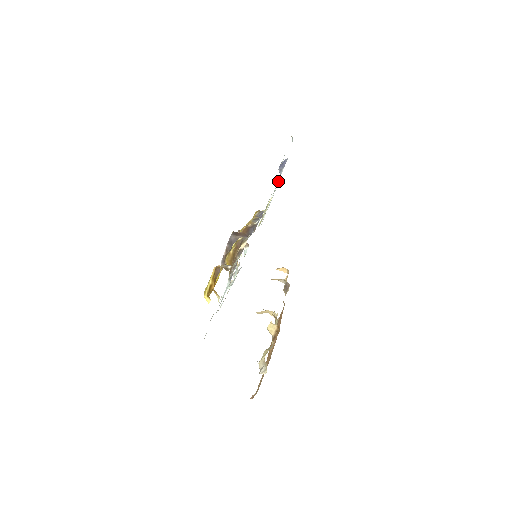
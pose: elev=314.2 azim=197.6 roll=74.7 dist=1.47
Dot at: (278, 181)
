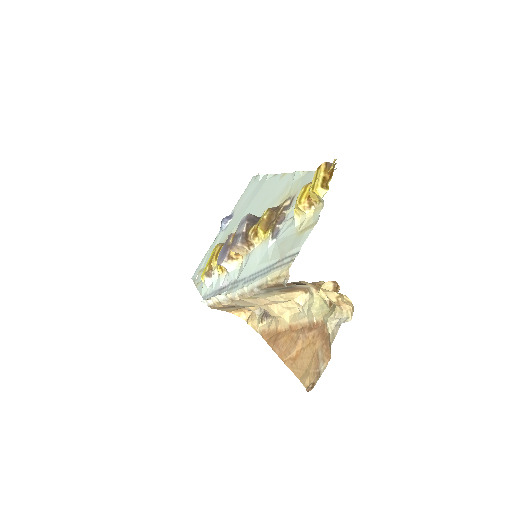
Dot at: (221, 234)
